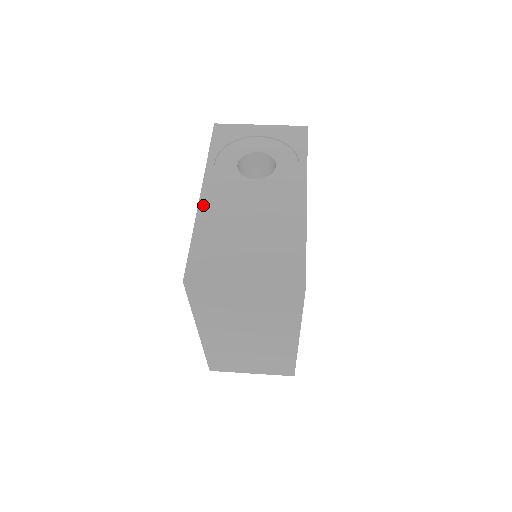
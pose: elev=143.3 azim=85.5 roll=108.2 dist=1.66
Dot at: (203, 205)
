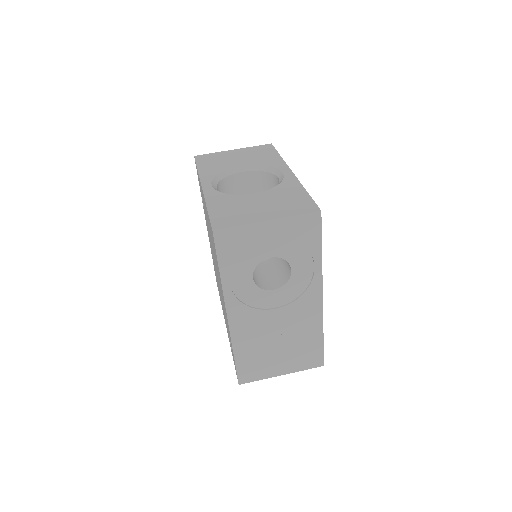
Dot at: (234, 329)
